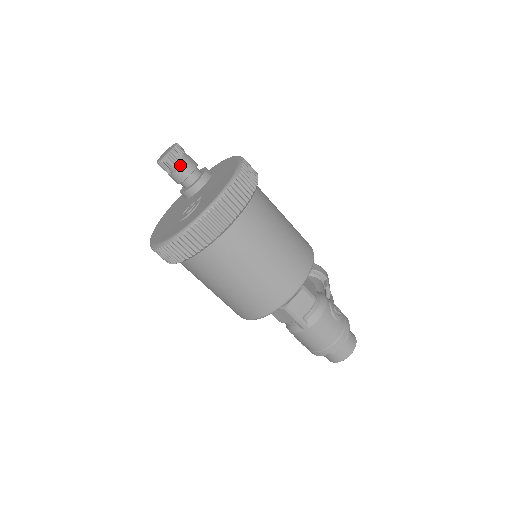
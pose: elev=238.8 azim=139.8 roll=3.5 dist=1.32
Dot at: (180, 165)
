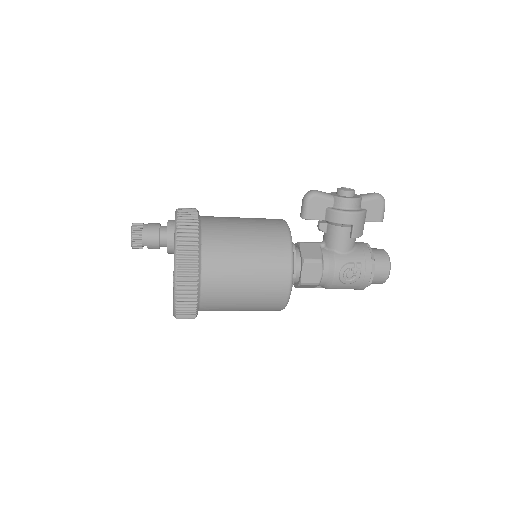
Dot at: (147, 246)
